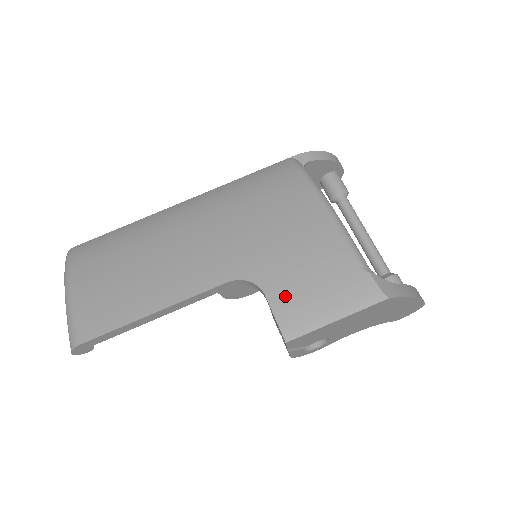
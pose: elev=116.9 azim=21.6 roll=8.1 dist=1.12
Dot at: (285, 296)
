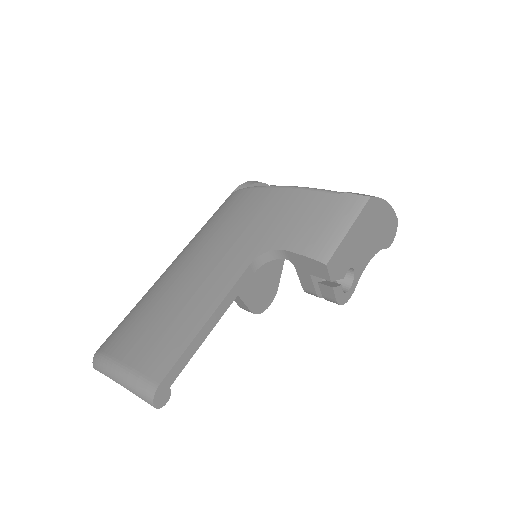
Dot at: (300, 241)
